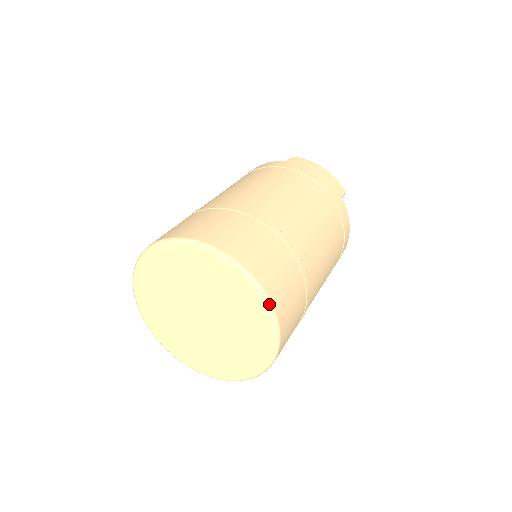
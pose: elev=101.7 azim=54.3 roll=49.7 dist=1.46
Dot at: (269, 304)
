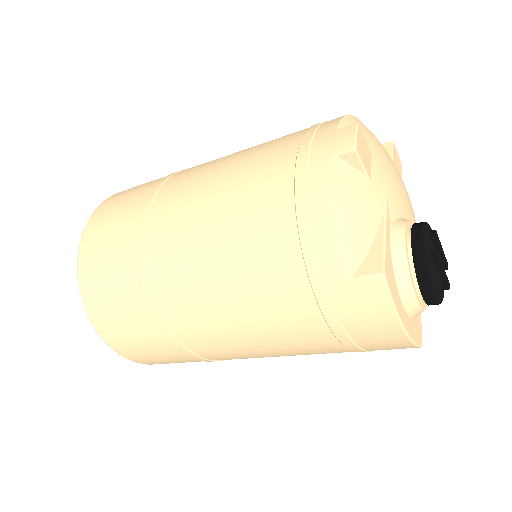
Dot at: occluded
